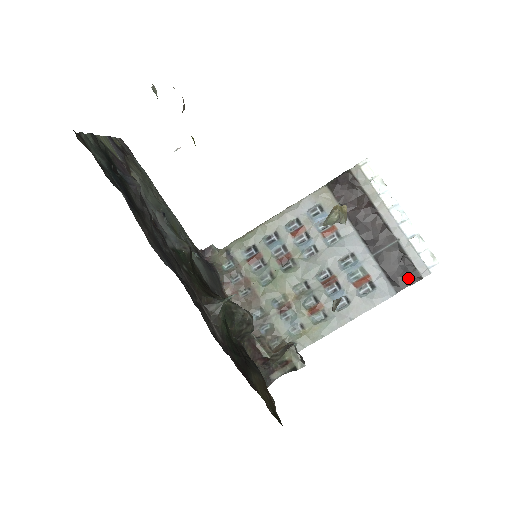
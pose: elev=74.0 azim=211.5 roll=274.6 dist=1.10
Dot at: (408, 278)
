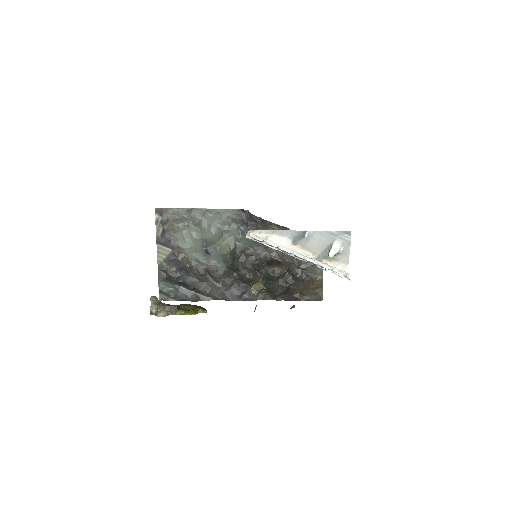
Dot at: occluded
